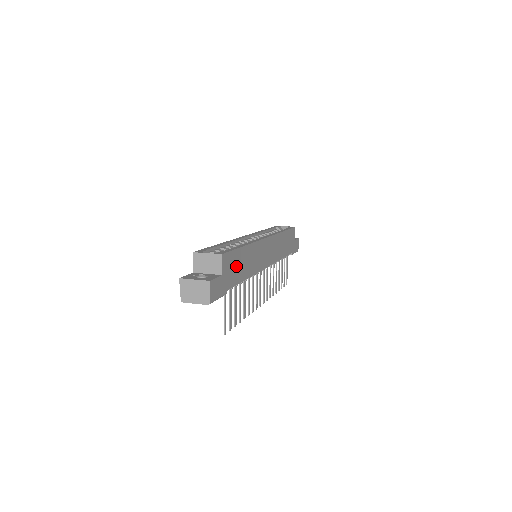
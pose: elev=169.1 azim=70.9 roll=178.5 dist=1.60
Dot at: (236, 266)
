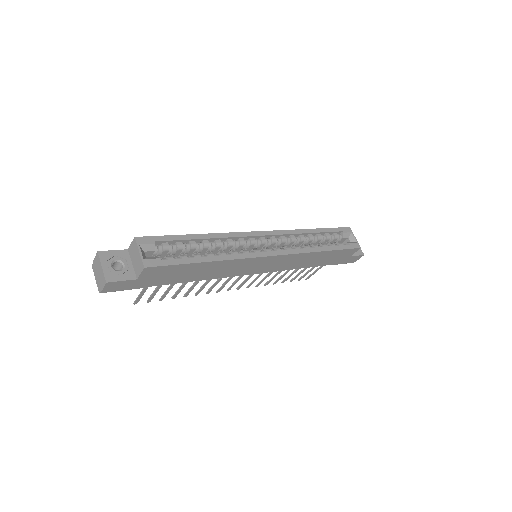
Dot at: (175, 274)
